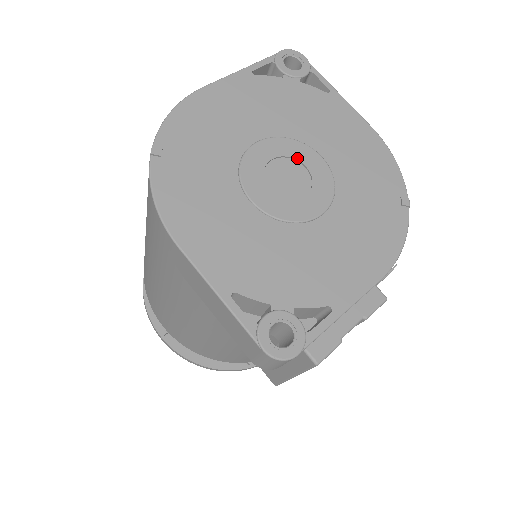
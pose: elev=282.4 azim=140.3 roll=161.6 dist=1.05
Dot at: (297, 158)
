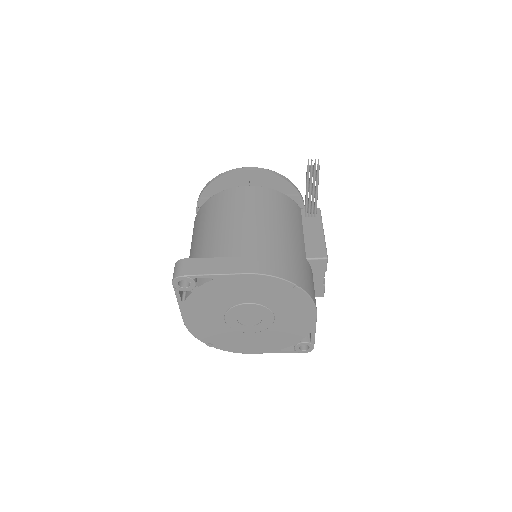
Dot at: (242, 312)
